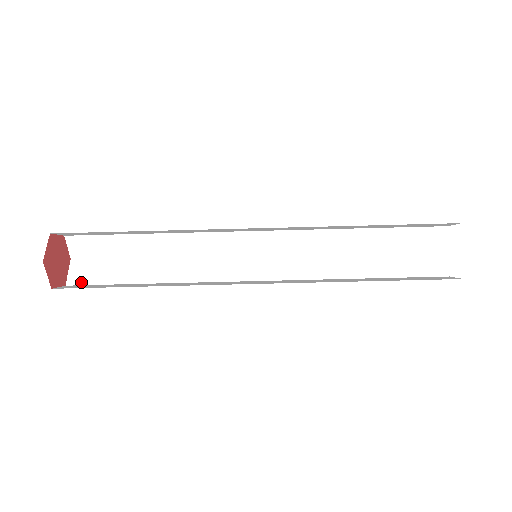
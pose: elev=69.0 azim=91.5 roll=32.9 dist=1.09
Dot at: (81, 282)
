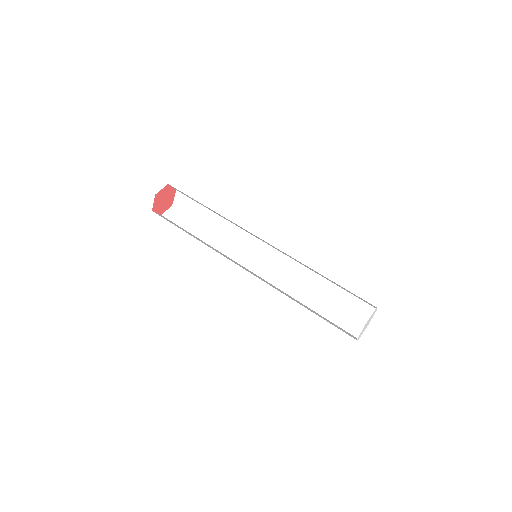
Dot at: occluded
